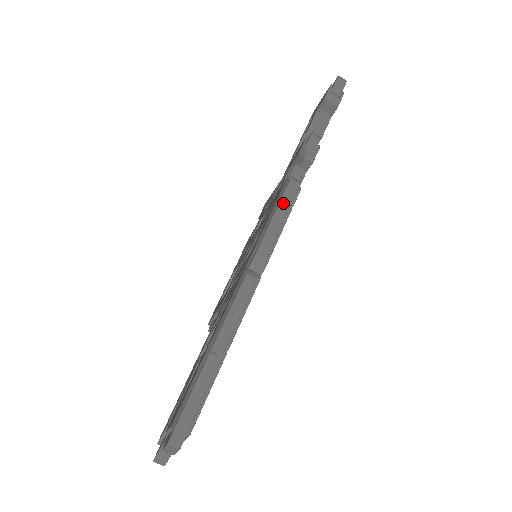
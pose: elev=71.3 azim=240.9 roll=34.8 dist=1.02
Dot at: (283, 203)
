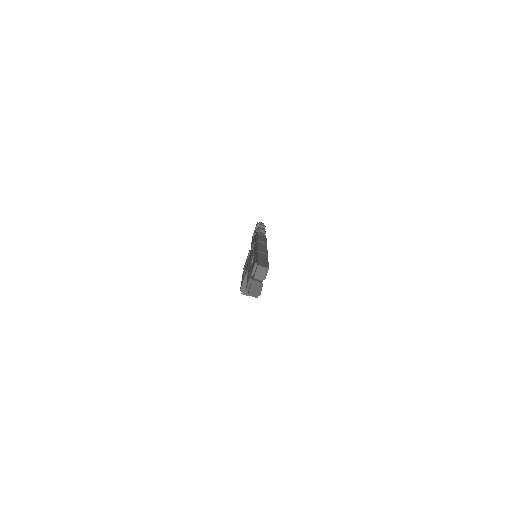
Dot at: (261, 234)
